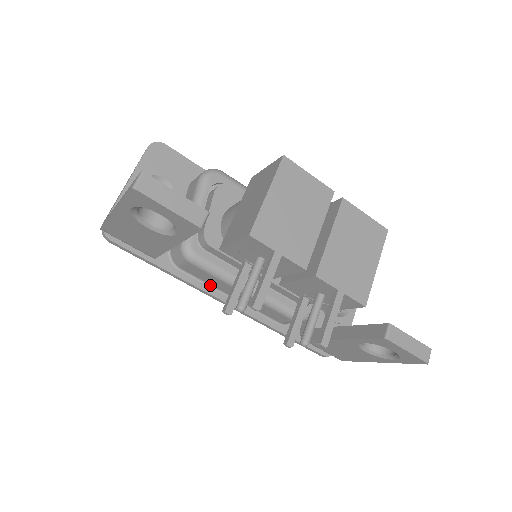
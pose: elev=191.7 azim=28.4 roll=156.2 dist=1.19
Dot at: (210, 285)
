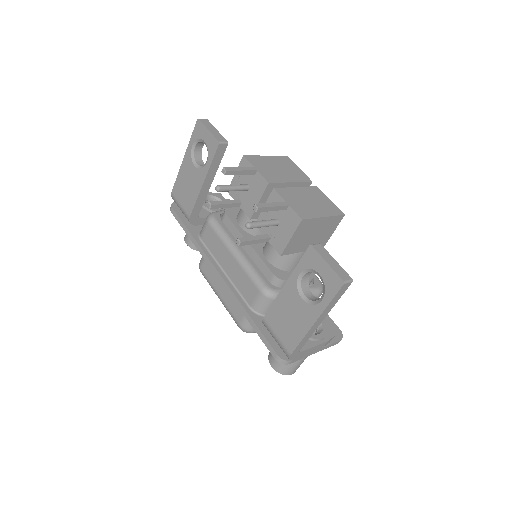
Dot at: (214, 258)
